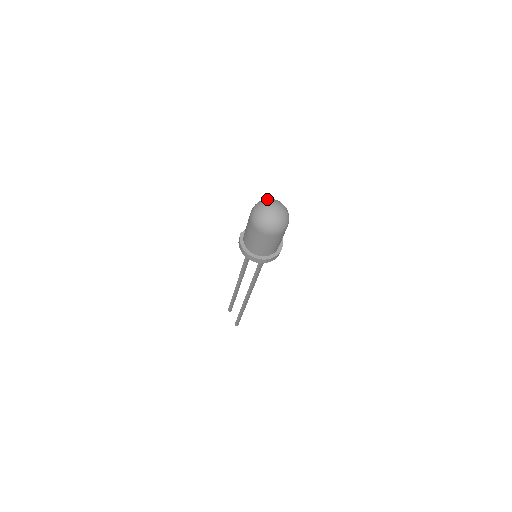
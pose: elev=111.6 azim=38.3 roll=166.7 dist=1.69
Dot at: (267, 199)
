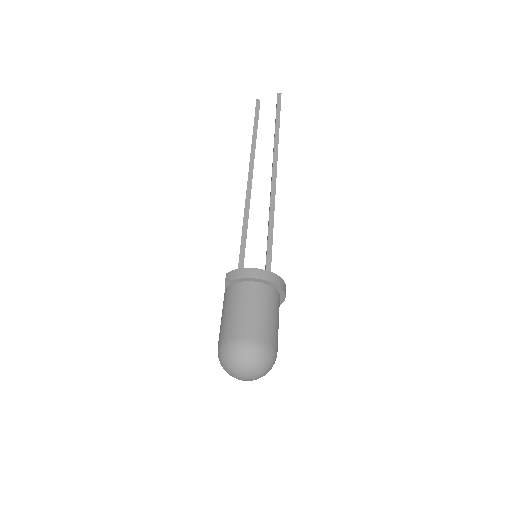
Dot at: (225, 368)
